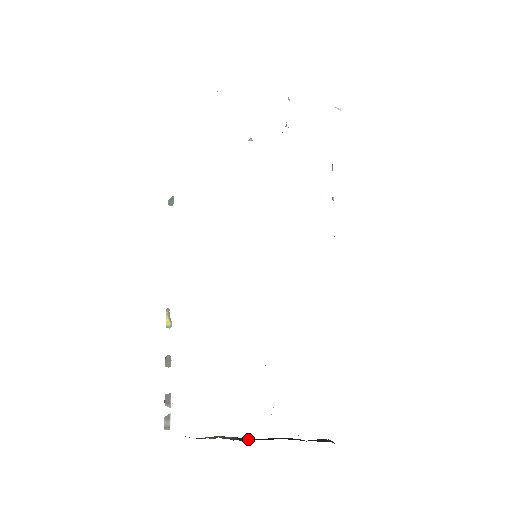
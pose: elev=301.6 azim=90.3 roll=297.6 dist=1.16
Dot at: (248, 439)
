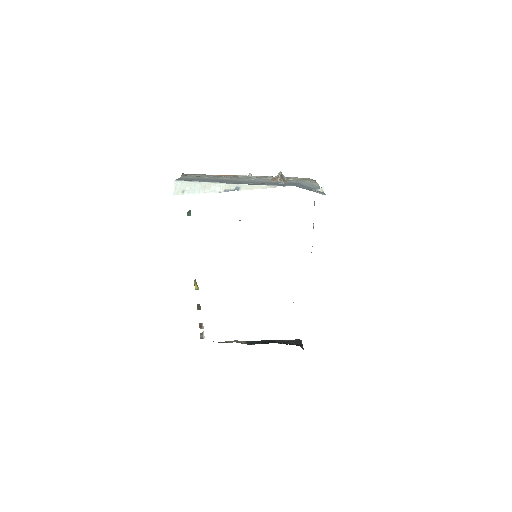
Dot at: (252, 342)
